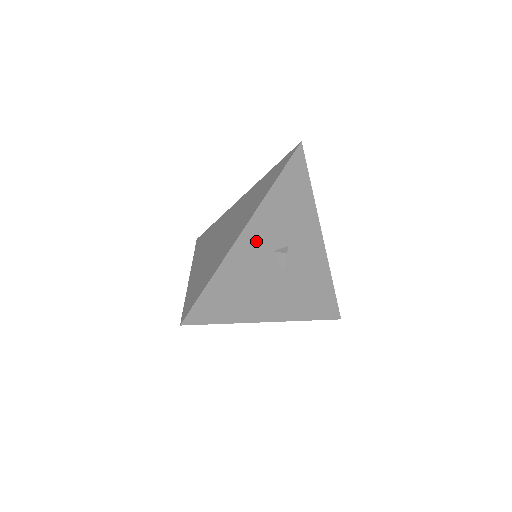
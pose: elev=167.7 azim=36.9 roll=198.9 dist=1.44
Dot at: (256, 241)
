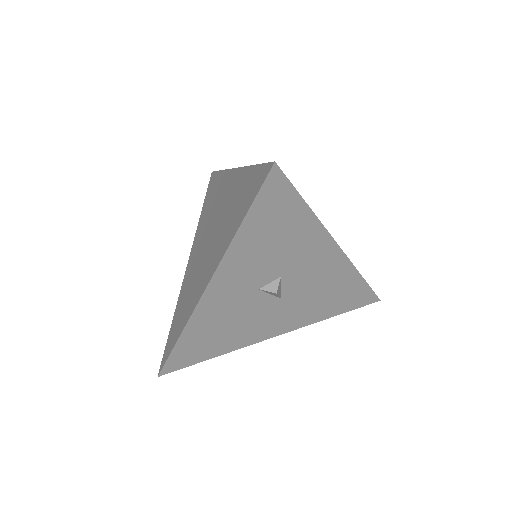
Dot at: (229, 291)
